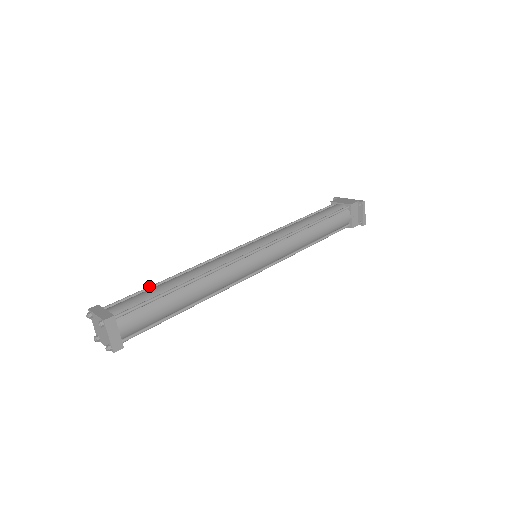
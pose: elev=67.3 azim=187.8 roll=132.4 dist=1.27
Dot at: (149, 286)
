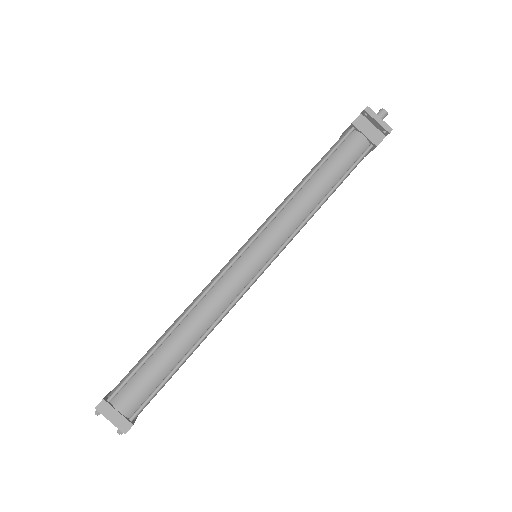
Dot at: occluded
